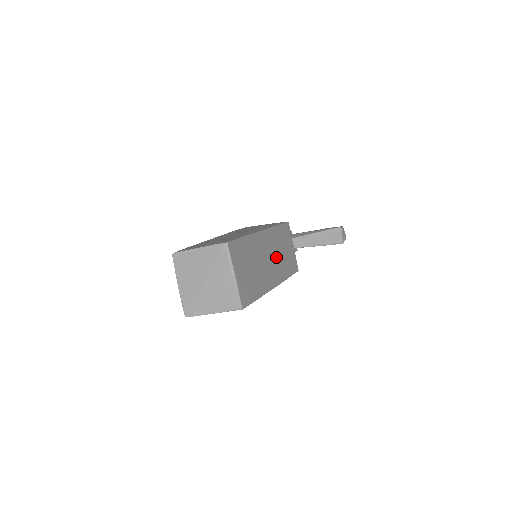
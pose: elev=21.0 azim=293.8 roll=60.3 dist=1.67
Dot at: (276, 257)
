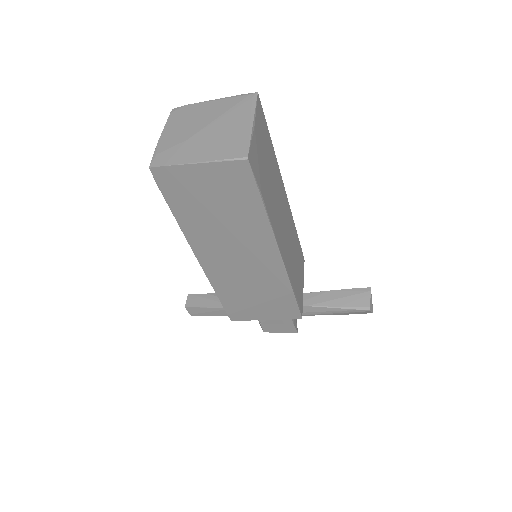
Dot at: (289, 242)
